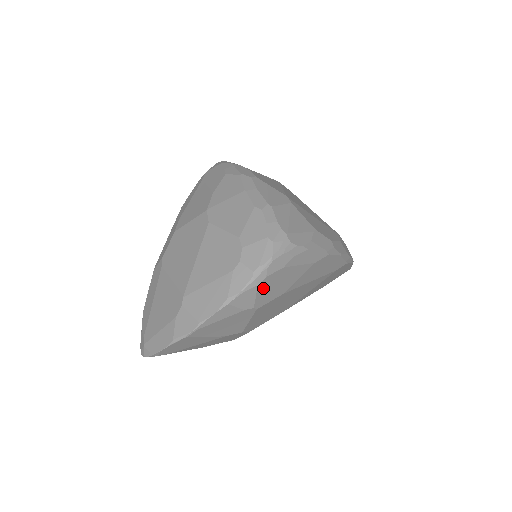
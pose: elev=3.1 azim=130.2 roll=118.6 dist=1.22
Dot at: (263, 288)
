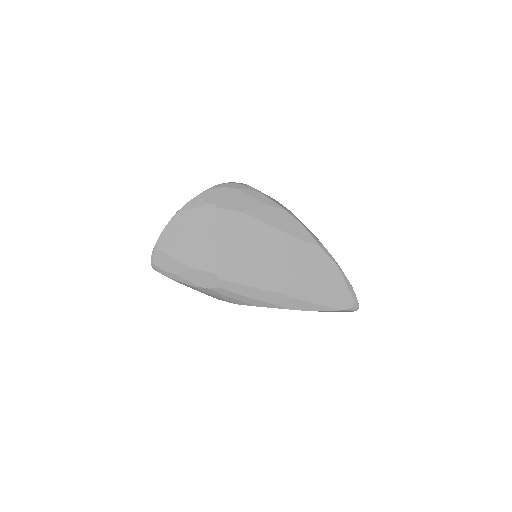
Dot at: (222, 194)
